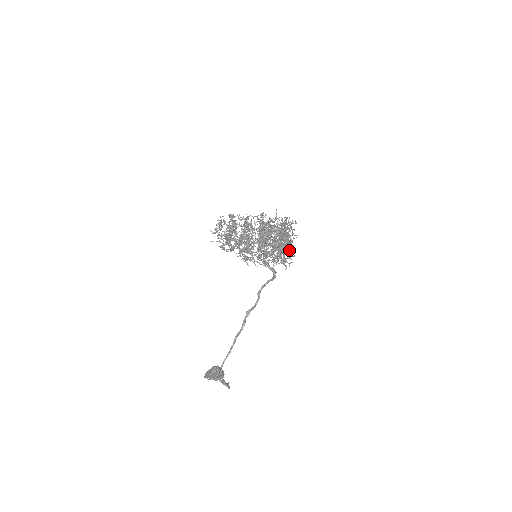
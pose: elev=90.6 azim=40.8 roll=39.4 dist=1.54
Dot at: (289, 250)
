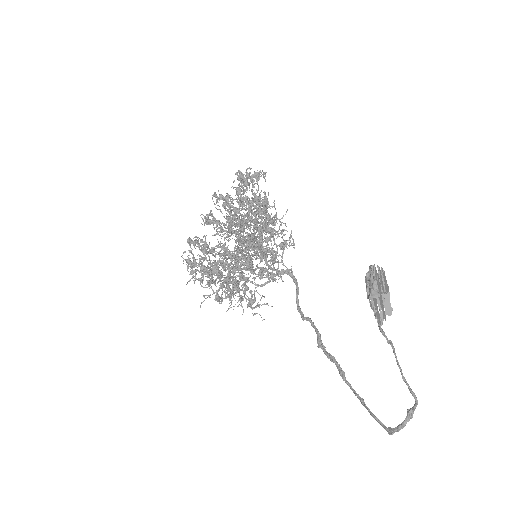
Dot at: occluded
